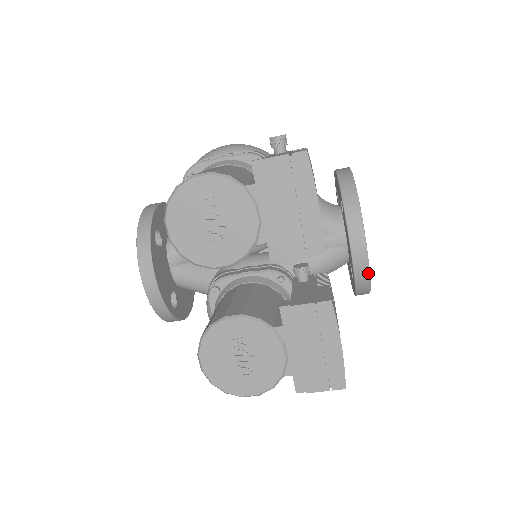
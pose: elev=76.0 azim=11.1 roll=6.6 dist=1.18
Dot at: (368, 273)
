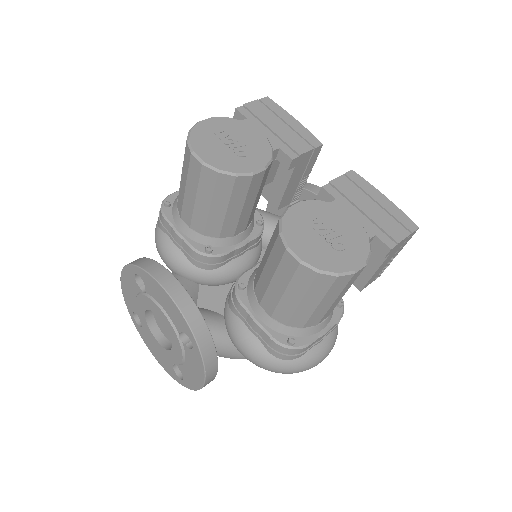
Dot at: occluded
